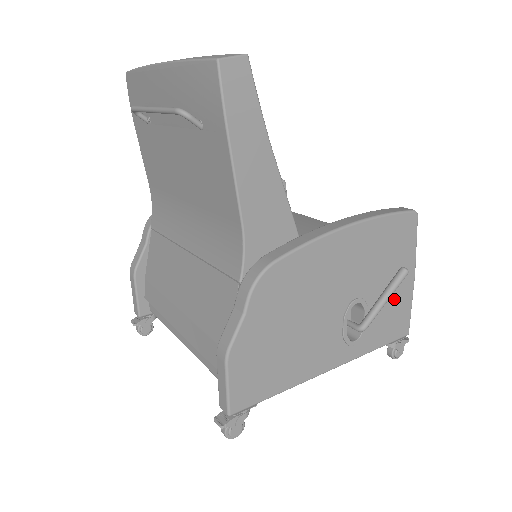
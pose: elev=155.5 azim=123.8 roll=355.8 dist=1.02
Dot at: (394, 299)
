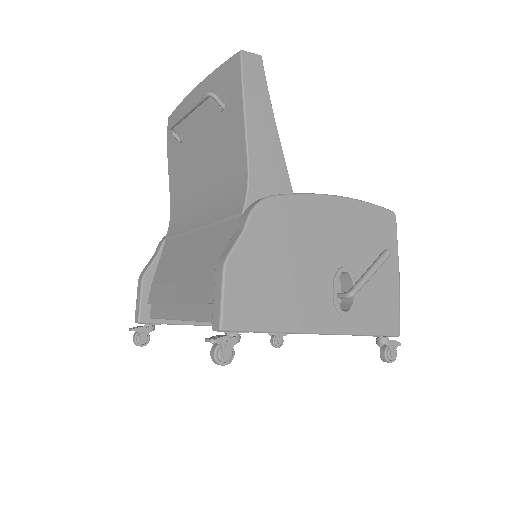
Dot at: (381, 288)
